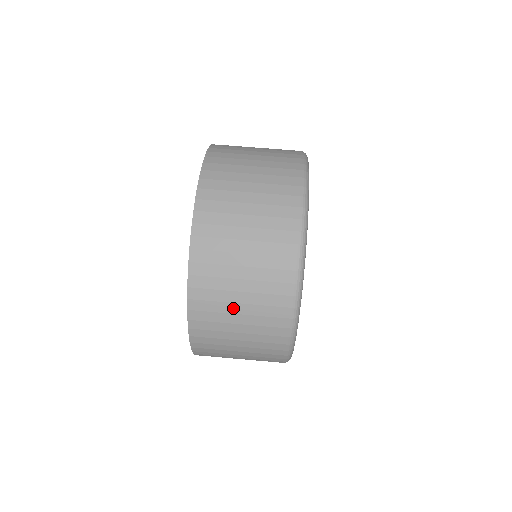
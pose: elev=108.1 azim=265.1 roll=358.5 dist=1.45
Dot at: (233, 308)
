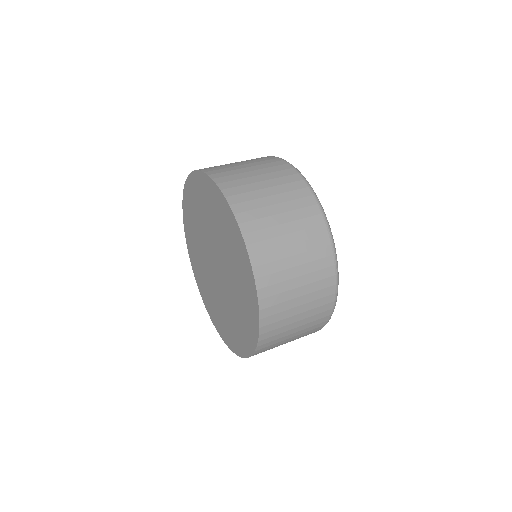
Dot at: (292, 326)
